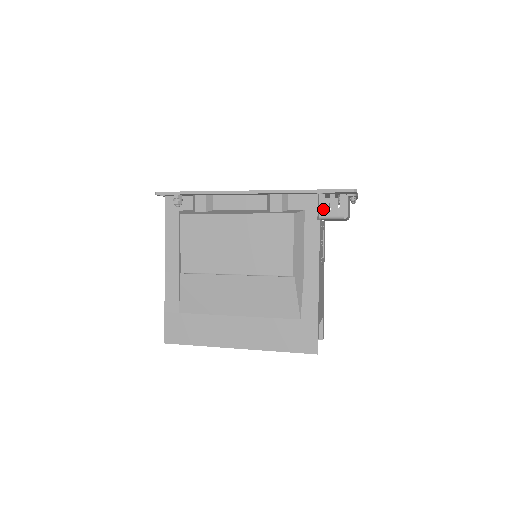
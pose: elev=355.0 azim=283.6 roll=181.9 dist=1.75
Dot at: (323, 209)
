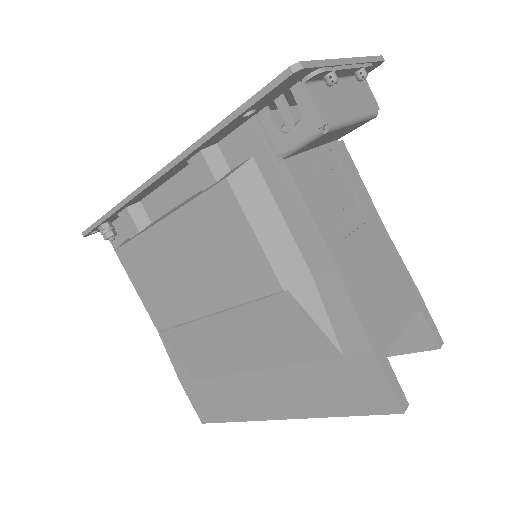
Dot at: (278, 137)
